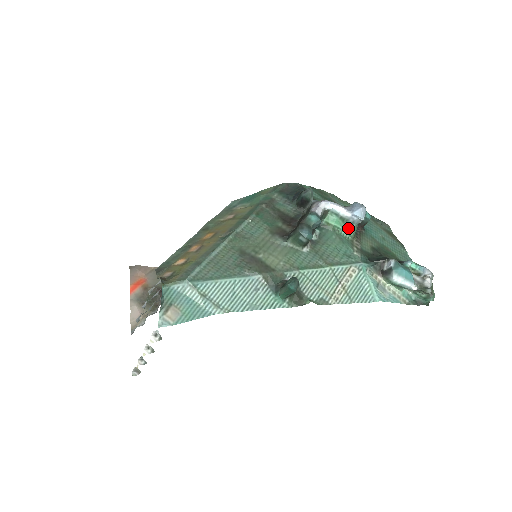
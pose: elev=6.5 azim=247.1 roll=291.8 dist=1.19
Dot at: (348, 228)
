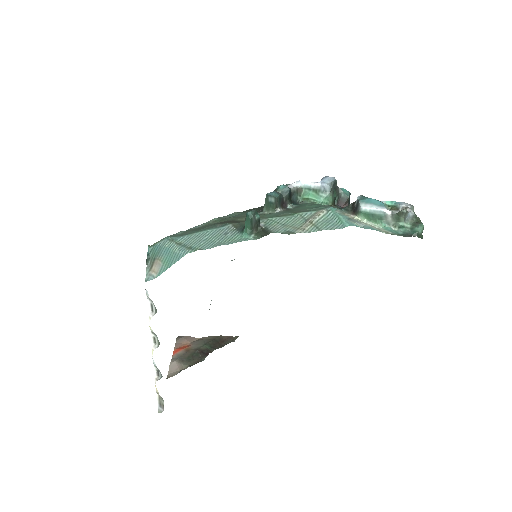
Dot at: (323, 198)
